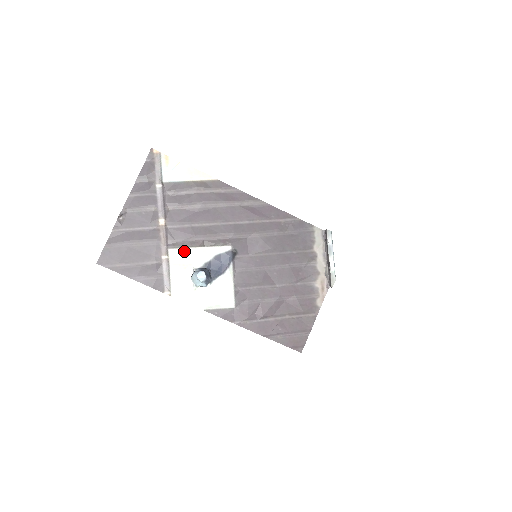
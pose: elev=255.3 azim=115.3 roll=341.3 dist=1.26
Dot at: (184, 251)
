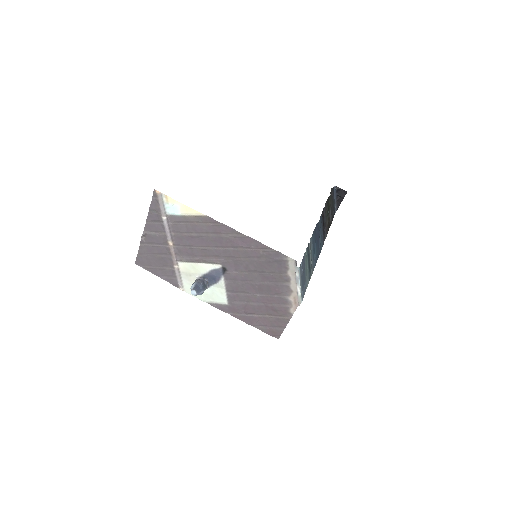
Dot at: (188, 264)
